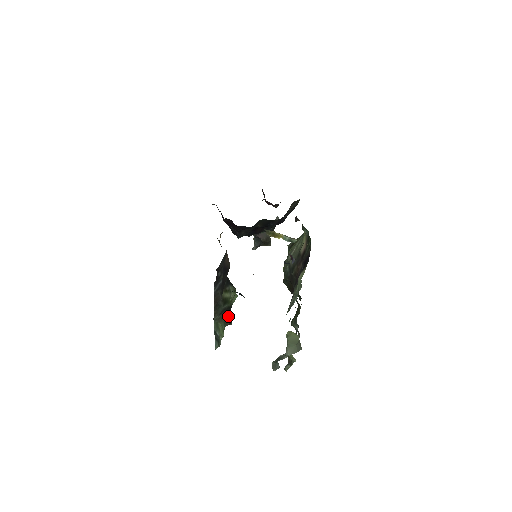
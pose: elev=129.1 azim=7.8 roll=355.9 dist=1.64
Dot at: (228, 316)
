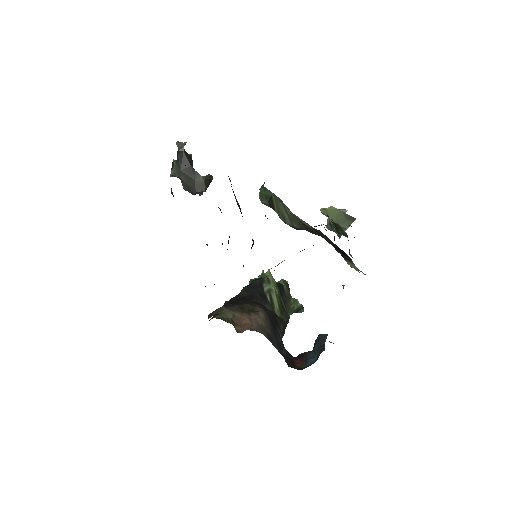
Dot at: (285, 293)
